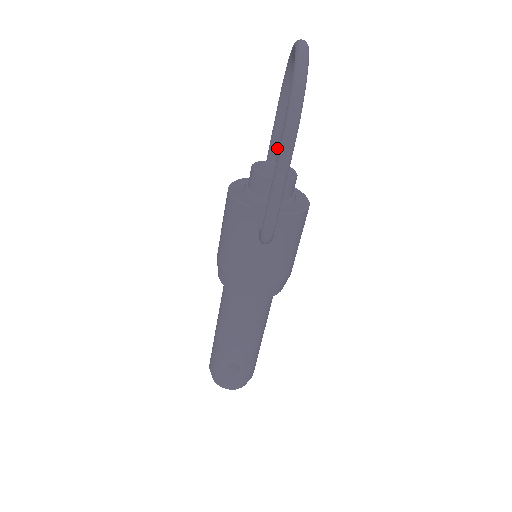
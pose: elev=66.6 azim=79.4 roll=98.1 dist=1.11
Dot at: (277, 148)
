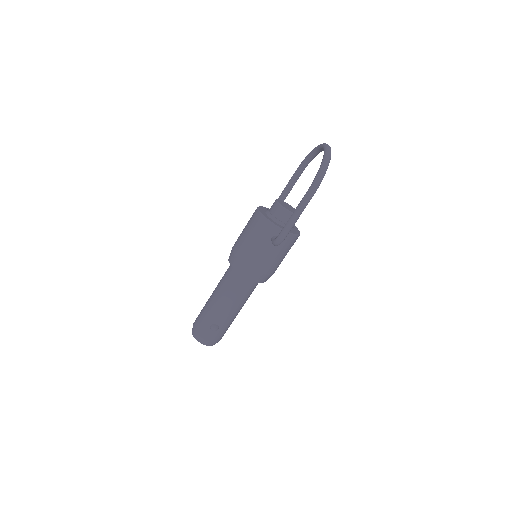
Dot at: (286, 196)
